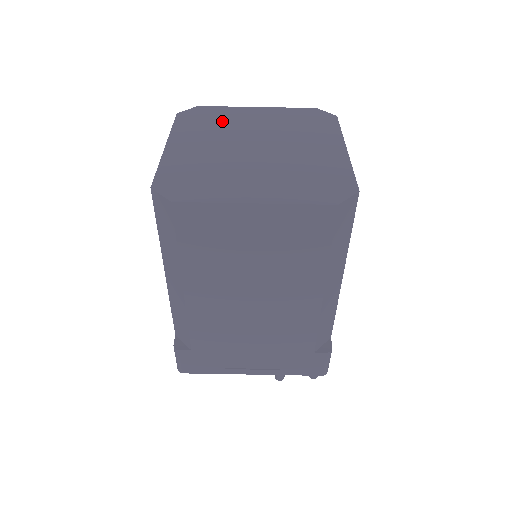
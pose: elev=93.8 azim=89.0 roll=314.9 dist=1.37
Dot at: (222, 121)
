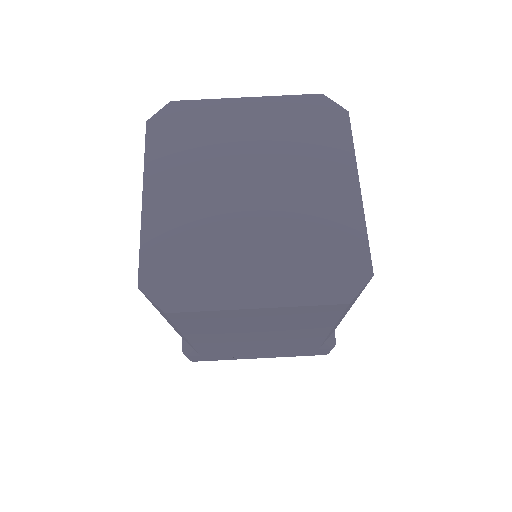
Dot at: (205, 136)
